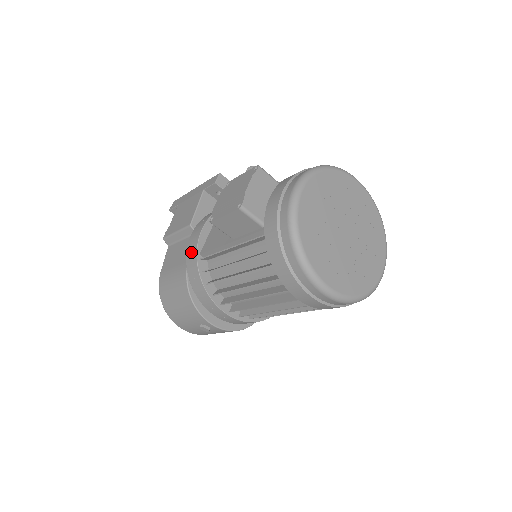
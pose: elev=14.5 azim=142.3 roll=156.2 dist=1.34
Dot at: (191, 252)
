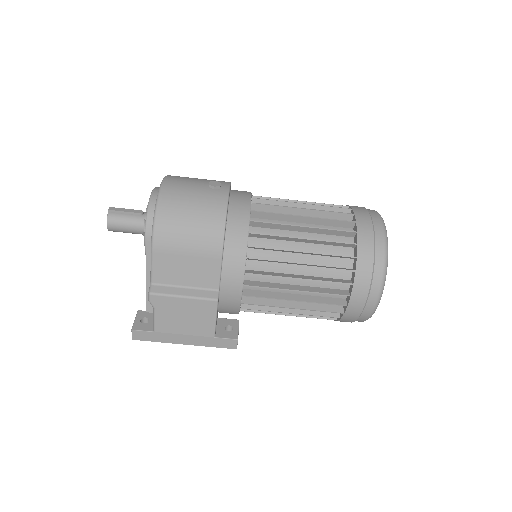
Dot at: occluded
